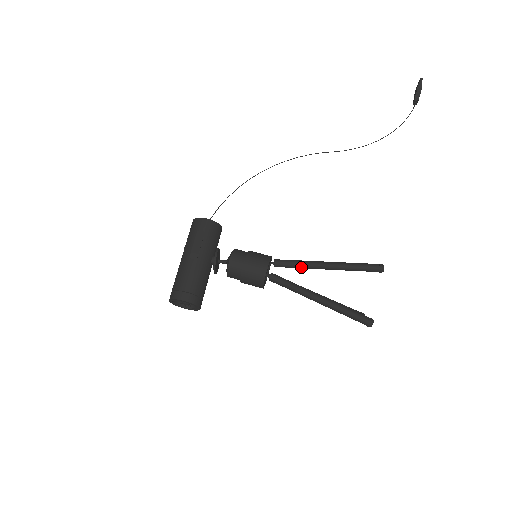
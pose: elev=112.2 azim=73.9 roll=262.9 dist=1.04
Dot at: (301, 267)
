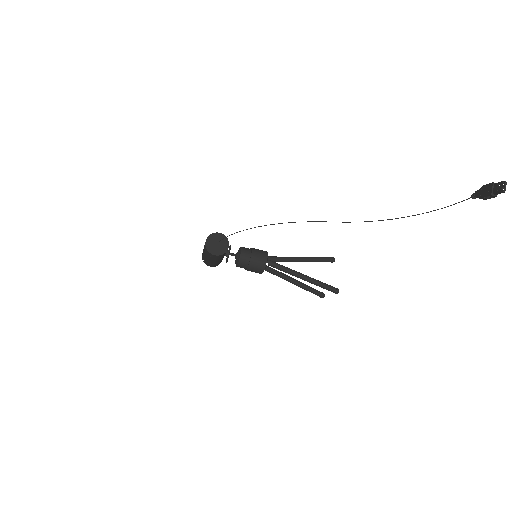
Dot at: (286, 271)
